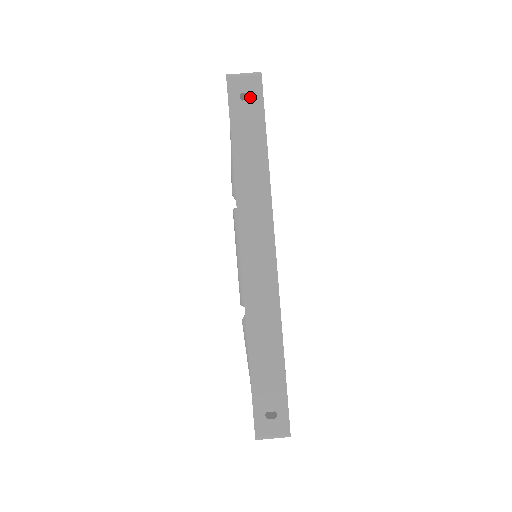
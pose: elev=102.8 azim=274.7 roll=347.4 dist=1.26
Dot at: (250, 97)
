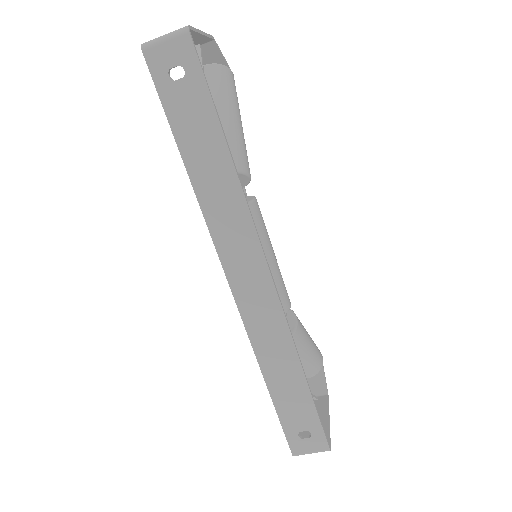
Dot at: (197, 42)
